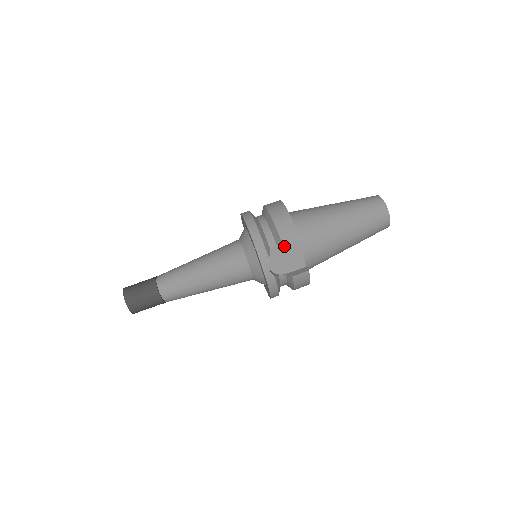
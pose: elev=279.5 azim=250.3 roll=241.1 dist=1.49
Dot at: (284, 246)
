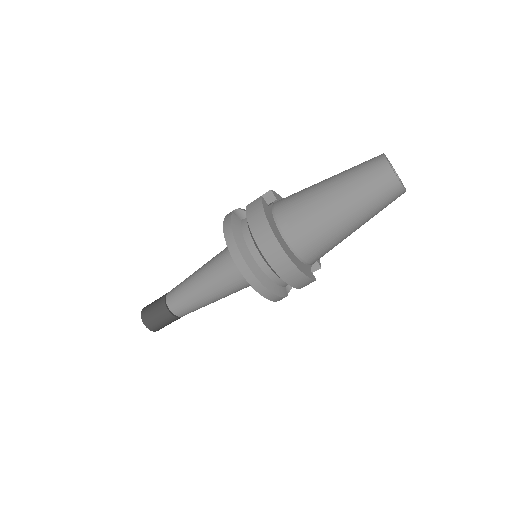
Dot at: occluded
